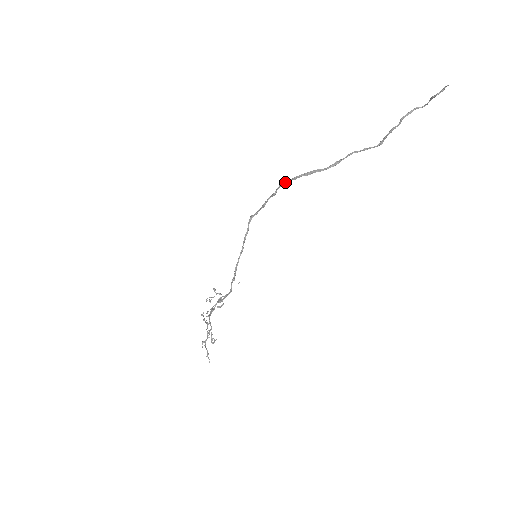
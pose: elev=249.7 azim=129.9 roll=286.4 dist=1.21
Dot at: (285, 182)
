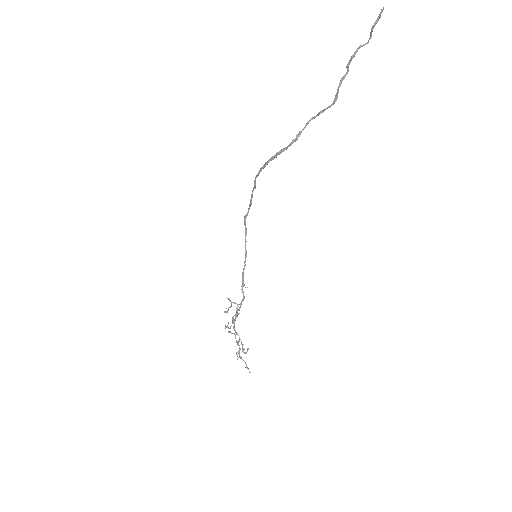
Dot at: (258, 172)
